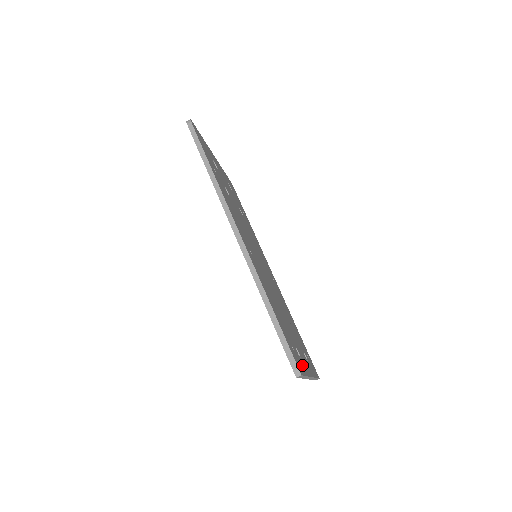
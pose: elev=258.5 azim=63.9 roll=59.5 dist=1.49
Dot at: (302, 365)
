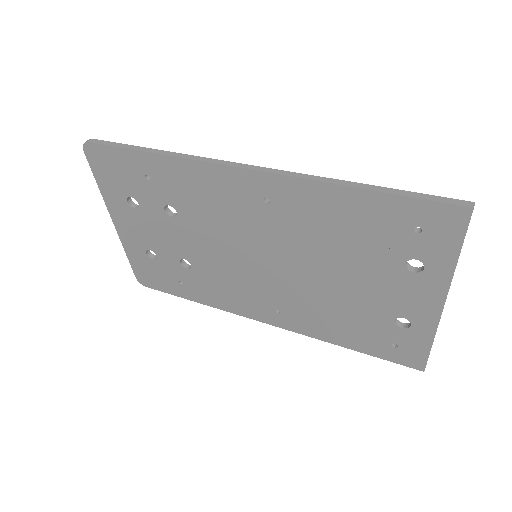
Dot at: (440, 251)
